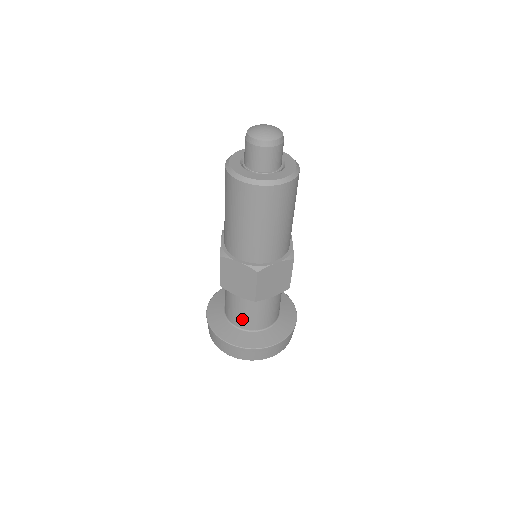
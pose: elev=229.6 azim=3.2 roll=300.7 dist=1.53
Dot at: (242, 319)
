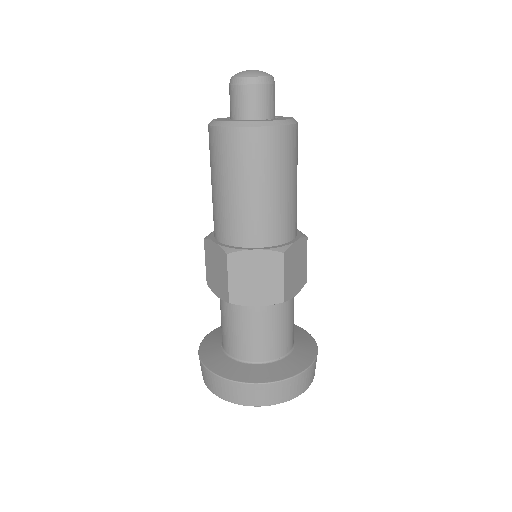
Dot at: (263, 345)
